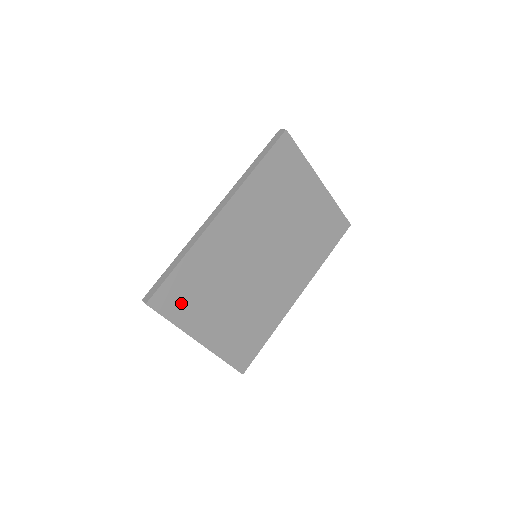
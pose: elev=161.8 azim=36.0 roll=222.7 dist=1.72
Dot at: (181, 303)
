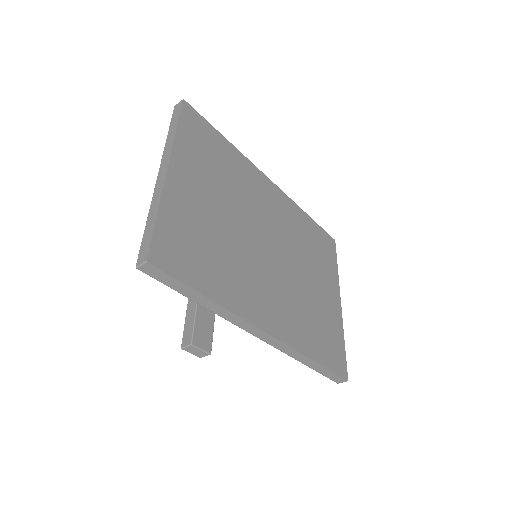
Dot at: (197, 140)
